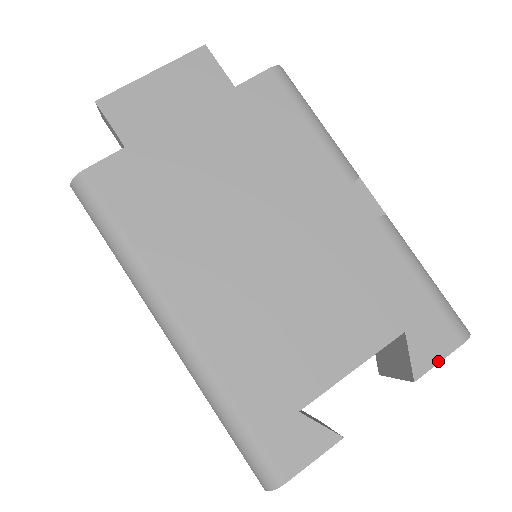
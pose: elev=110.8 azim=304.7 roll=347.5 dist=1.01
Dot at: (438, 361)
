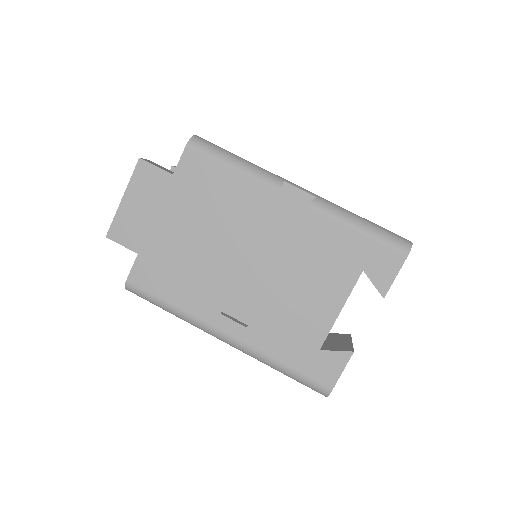
Dot at: (394, 278)
